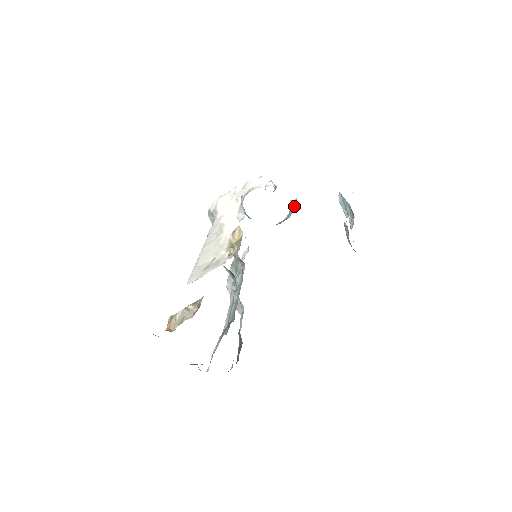
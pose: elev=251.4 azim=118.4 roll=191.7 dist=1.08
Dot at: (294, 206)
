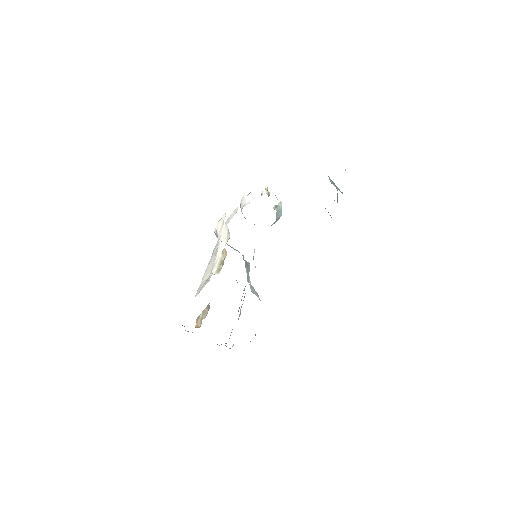
Dot at: (280, 208)
